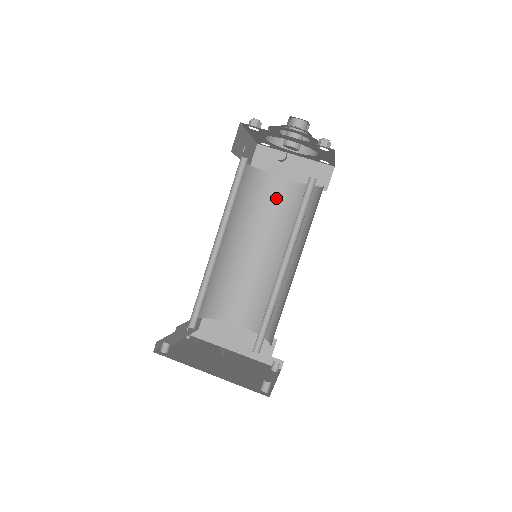
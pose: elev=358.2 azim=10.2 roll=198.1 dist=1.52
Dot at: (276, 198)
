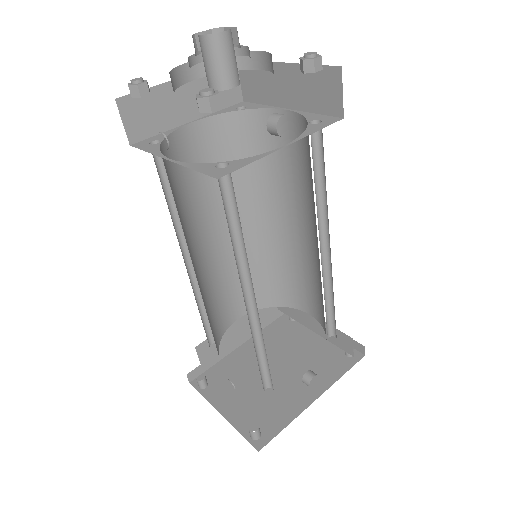
Dot at: (194, 159)
